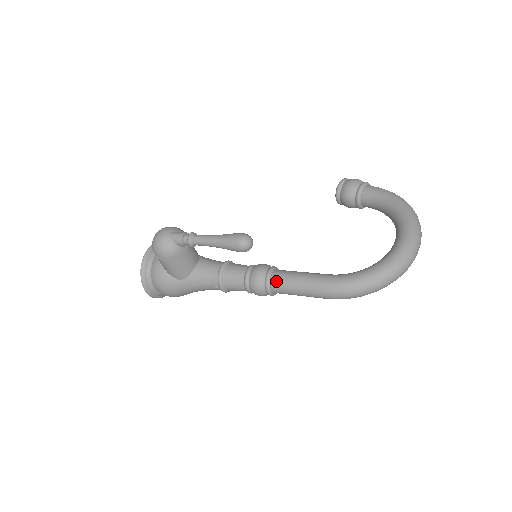
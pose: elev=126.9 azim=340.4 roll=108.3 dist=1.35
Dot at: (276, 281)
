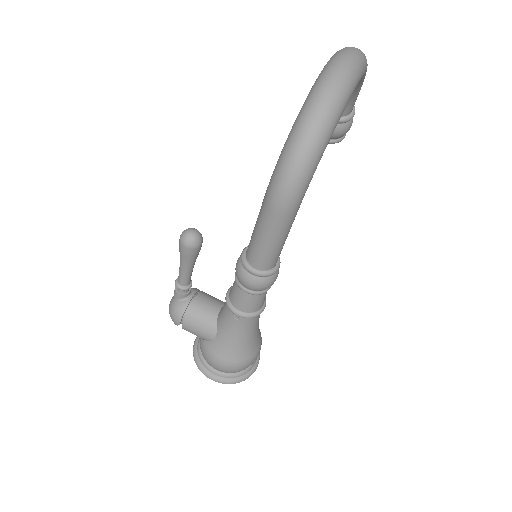
Dot at: (248, 252)
